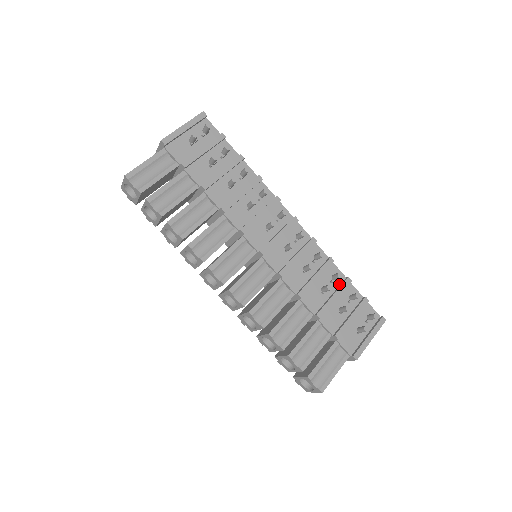
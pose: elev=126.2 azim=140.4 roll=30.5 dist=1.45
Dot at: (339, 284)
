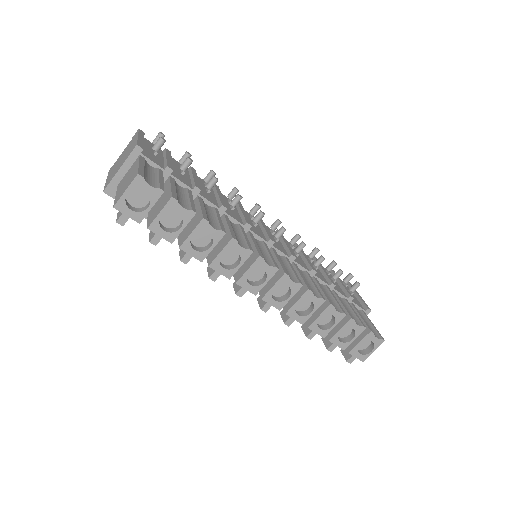
Dot at: occluded
